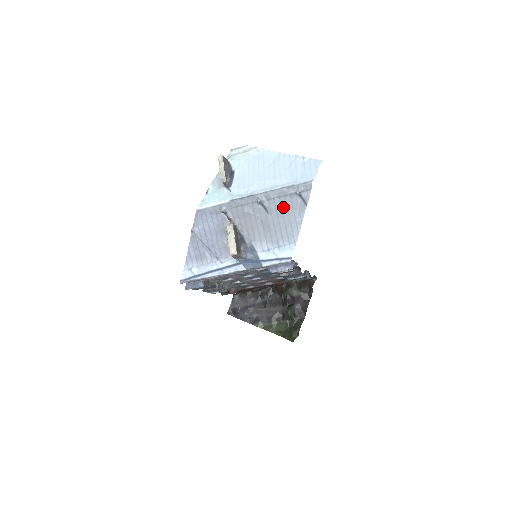
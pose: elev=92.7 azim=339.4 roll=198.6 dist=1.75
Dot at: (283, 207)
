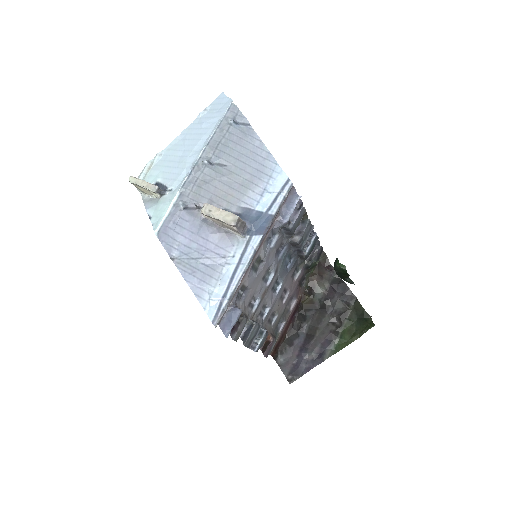
Dot at: (232, 147)
